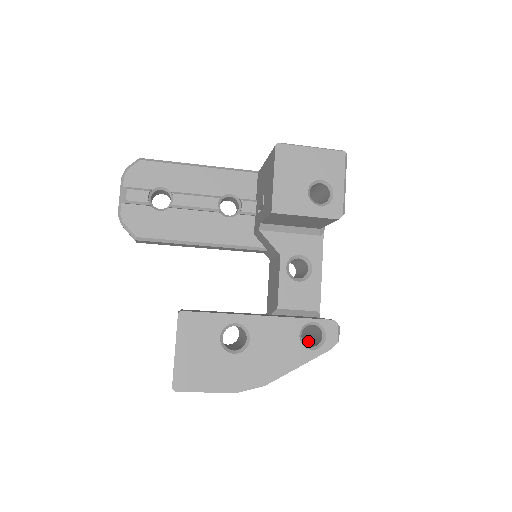
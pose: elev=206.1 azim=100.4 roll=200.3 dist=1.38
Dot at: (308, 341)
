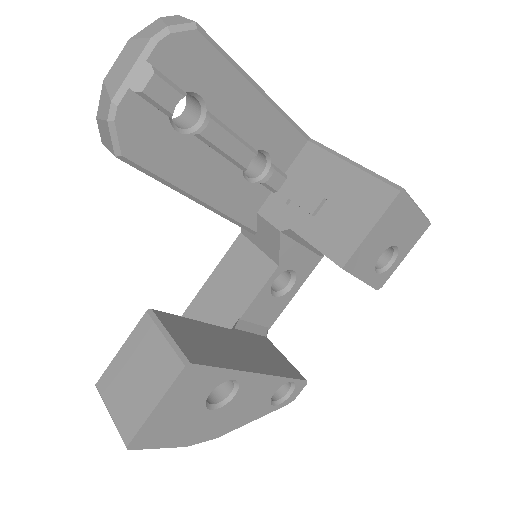
Dot at: occluded
